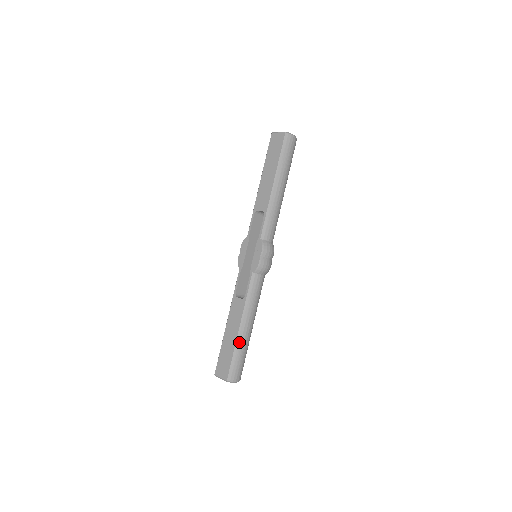
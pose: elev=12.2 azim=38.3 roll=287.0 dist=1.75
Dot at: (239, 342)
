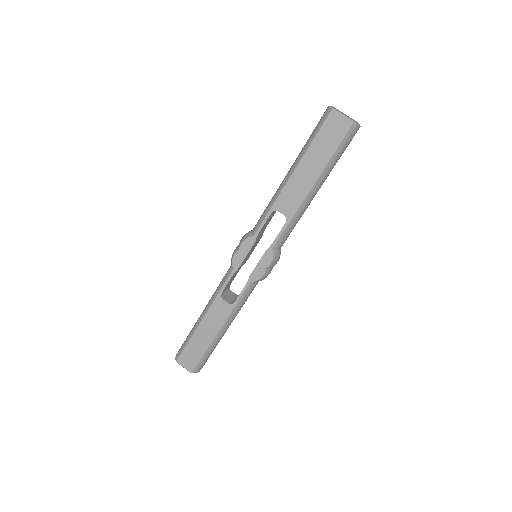
Dot at: (214, 343)
